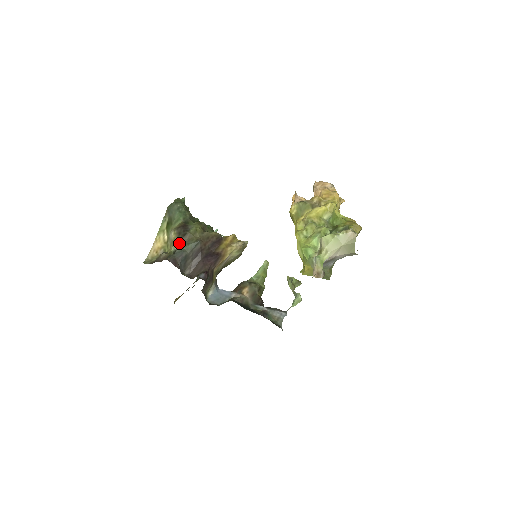
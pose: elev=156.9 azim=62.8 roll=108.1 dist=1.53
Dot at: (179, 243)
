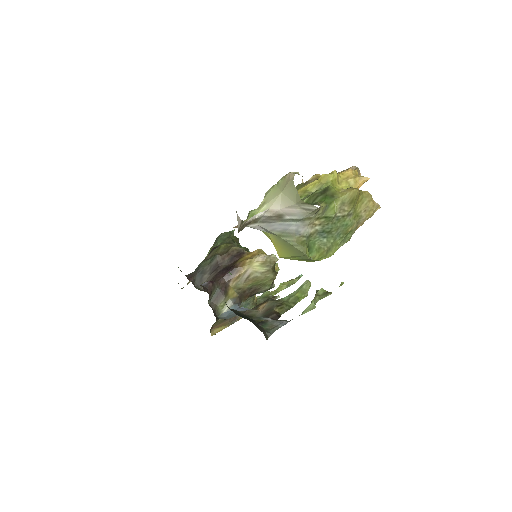
Dot at: (202, 261)
